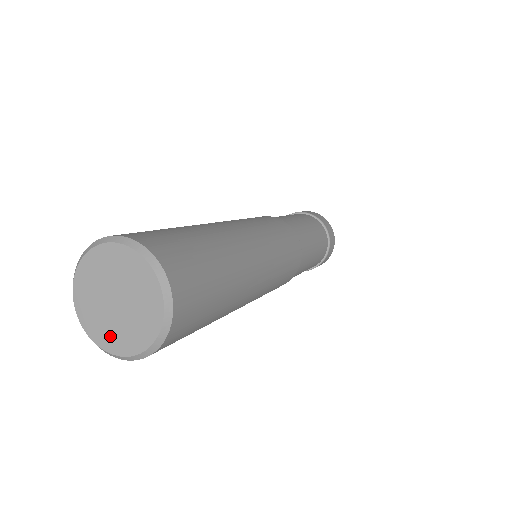
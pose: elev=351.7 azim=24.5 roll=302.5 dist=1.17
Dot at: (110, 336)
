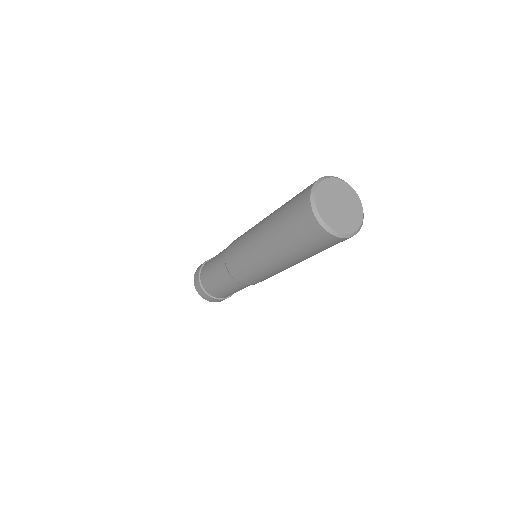
Dot at: (325, 210)
